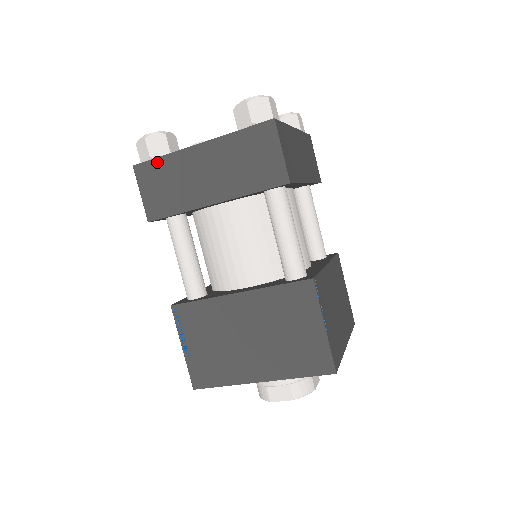
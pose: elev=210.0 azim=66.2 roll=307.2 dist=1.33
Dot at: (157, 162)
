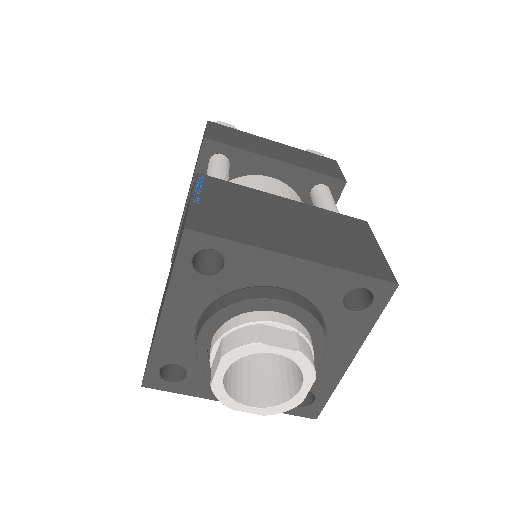
Dot at: occluded
